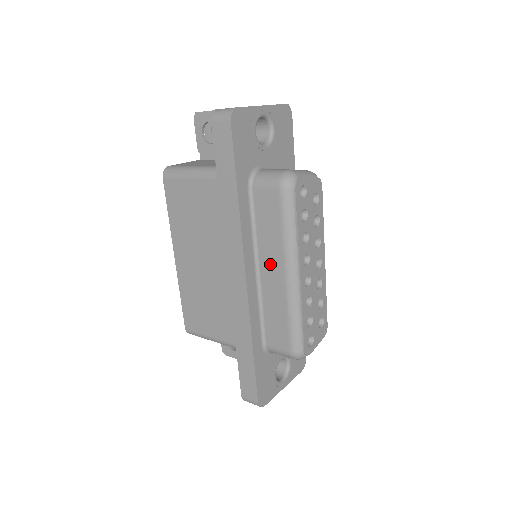
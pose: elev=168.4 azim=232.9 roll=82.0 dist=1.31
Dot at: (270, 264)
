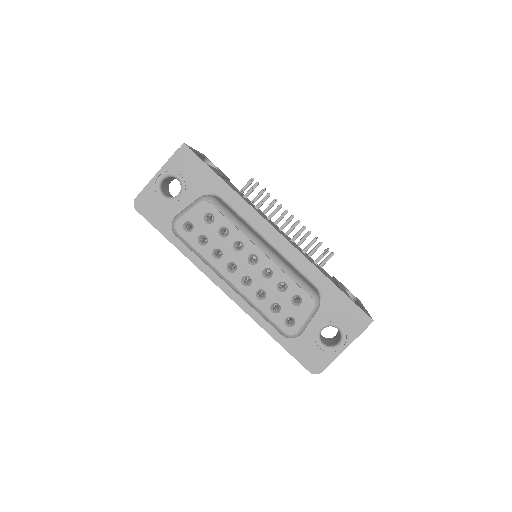
Dot at: occluded
